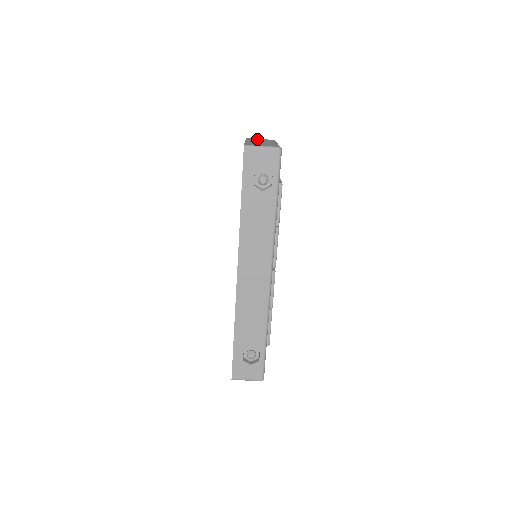
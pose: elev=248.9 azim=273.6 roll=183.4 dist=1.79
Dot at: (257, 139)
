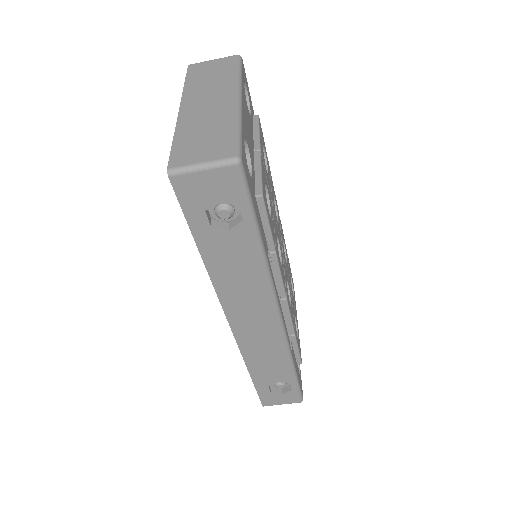
Dot at: (205, 70)
